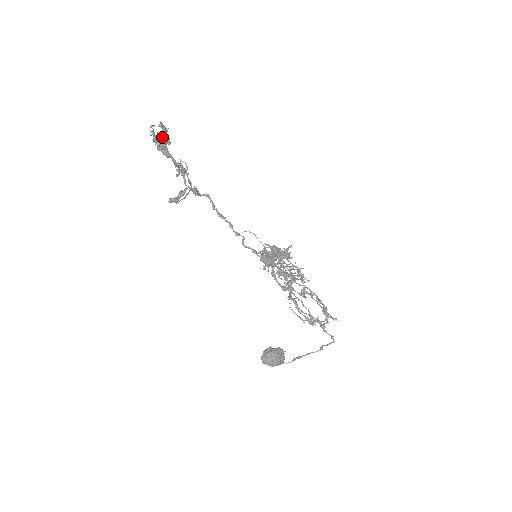
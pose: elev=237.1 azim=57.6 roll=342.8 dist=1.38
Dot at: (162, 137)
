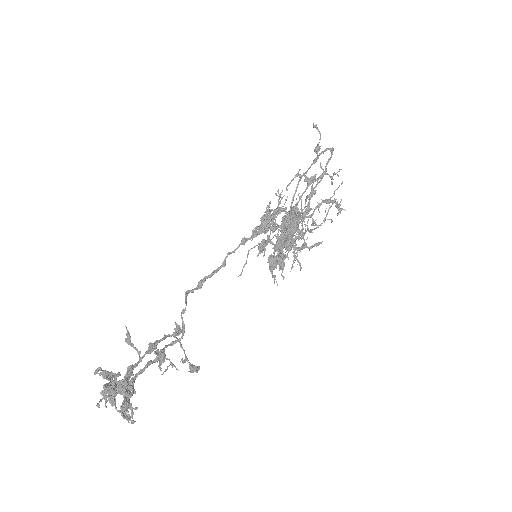
Dot at: (115, 390)
